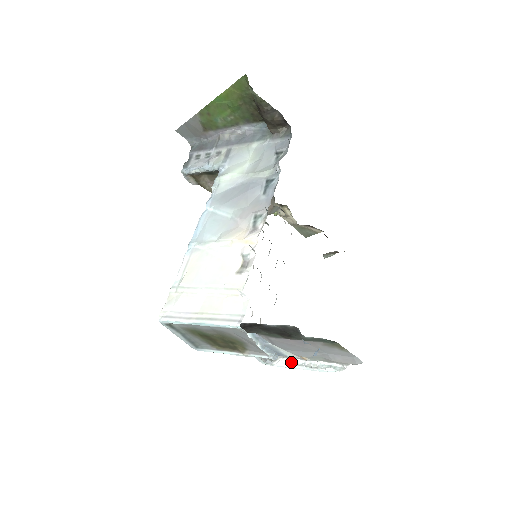
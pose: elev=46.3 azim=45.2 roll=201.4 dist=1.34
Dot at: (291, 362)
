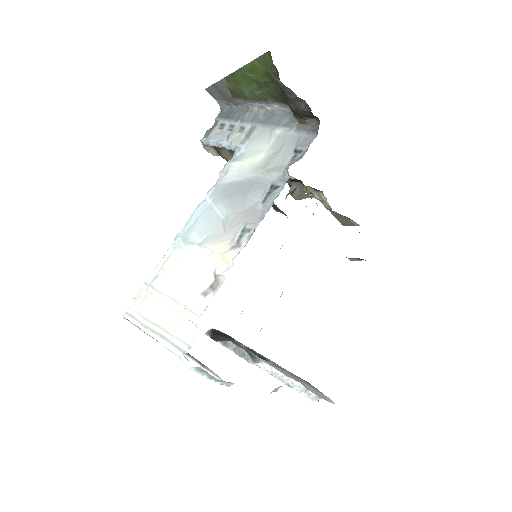
Dot at: (271, 370)
